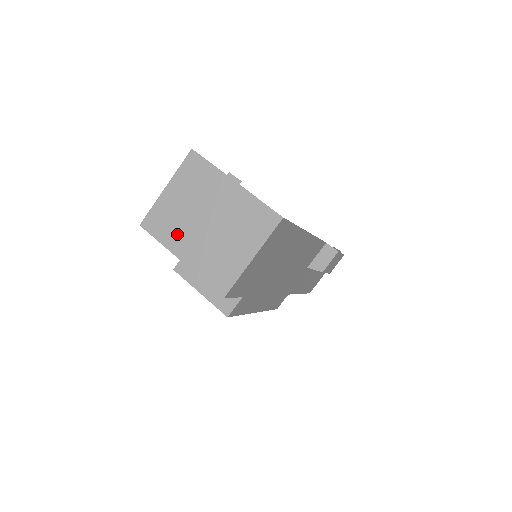
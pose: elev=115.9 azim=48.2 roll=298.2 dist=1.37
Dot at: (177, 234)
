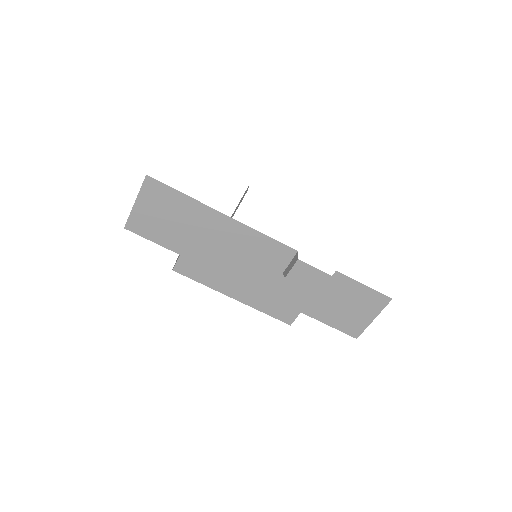
Dot at: occluded
